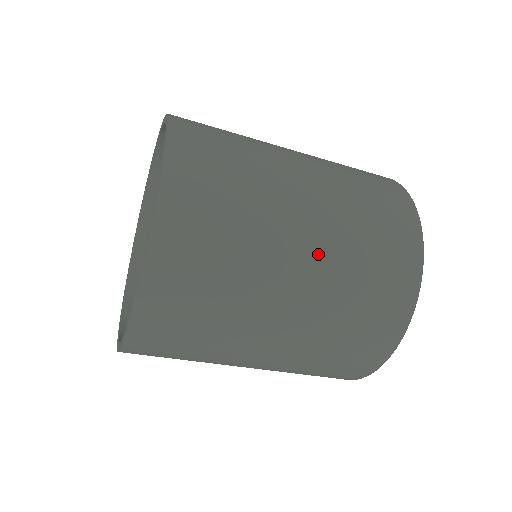
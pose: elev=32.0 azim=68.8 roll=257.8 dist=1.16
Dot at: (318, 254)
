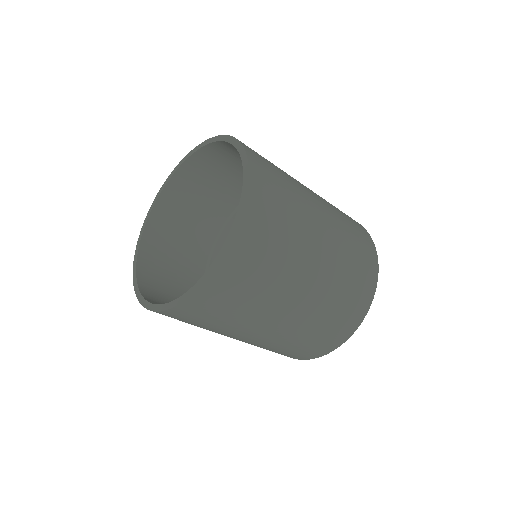
Dot at: (330, 243)
